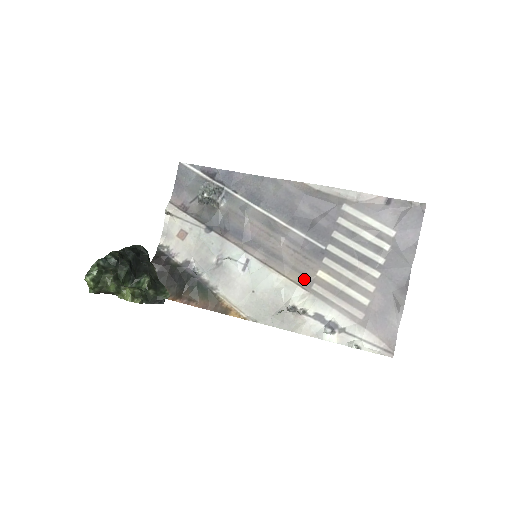
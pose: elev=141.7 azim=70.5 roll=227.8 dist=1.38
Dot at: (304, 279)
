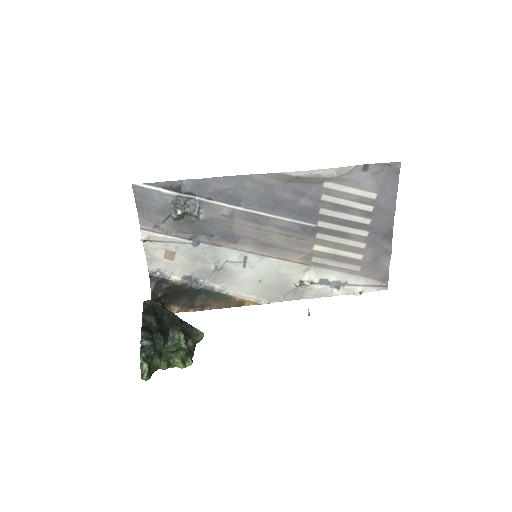
Dot at: (303, 257)
